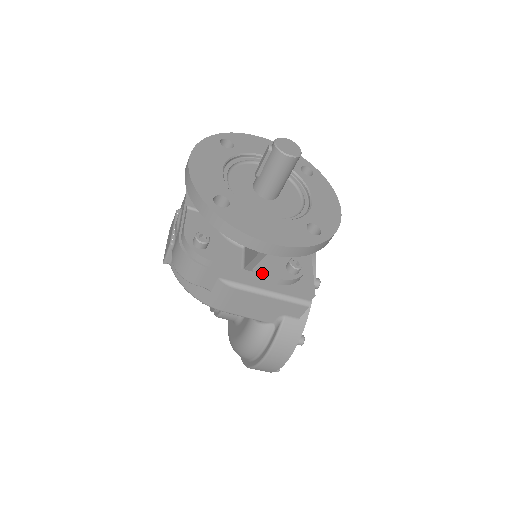
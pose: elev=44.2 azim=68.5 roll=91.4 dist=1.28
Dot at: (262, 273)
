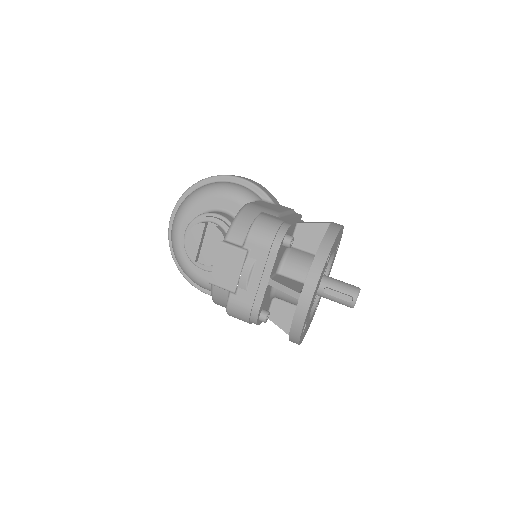
Dot at: occluded
